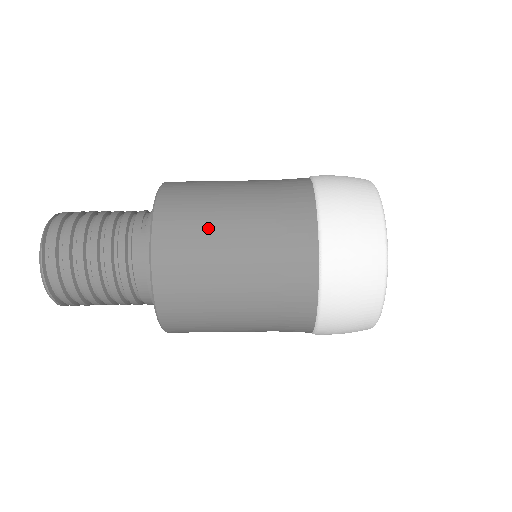
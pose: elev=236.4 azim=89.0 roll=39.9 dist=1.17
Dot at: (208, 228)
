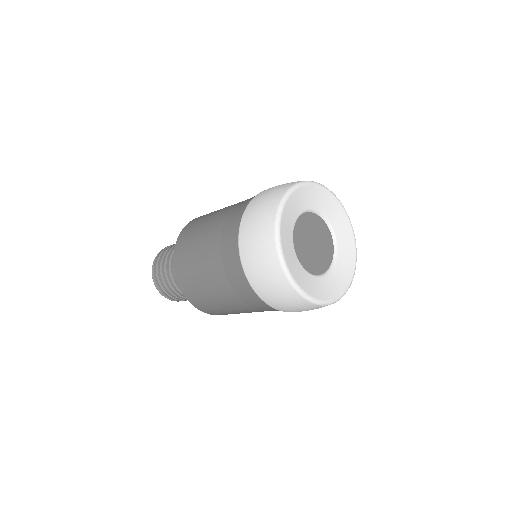
Dot at: (193, 259)
